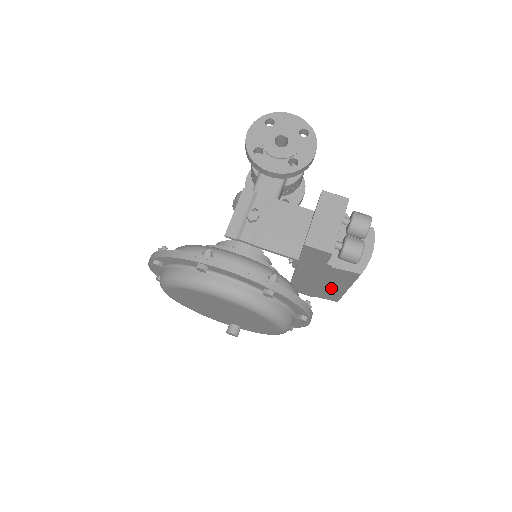
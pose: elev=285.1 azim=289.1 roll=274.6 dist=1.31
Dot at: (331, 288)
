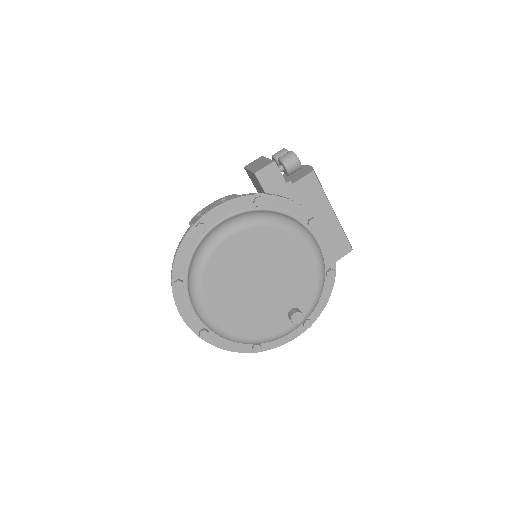
Dot at: (325, 226)
